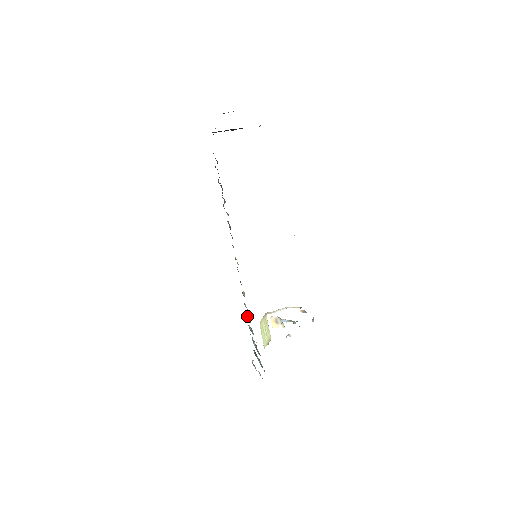
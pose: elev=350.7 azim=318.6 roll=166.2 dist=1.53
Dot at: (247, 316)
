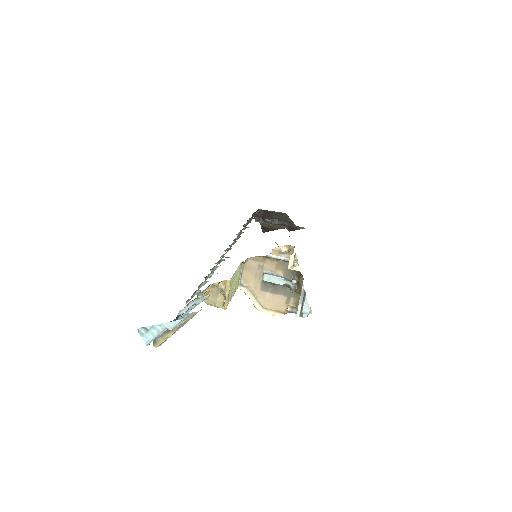
Dot at: (198, 288)
